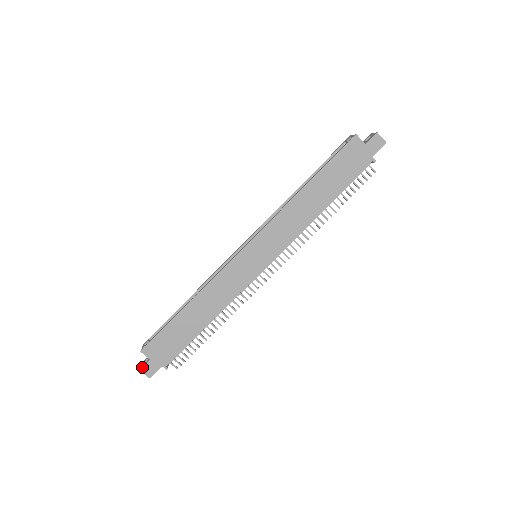
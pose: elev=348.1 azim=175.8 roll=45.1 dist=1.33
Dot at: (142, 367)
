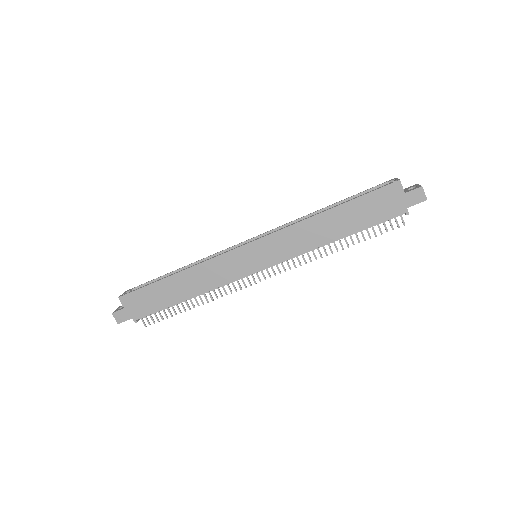
Dot at: (115, 311)
